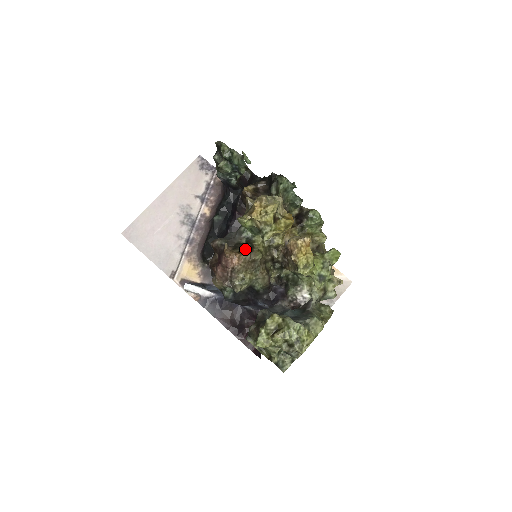
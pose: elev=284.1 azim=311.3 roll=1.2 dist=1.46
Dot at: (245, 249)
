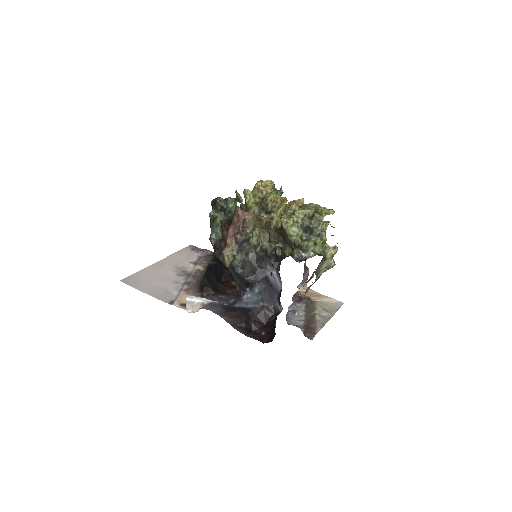
Dot at: occluded
